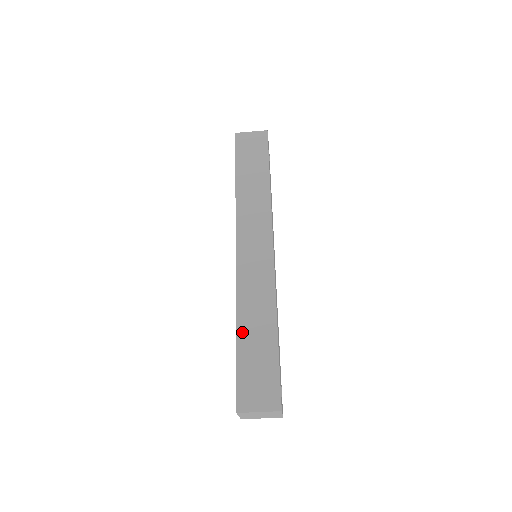
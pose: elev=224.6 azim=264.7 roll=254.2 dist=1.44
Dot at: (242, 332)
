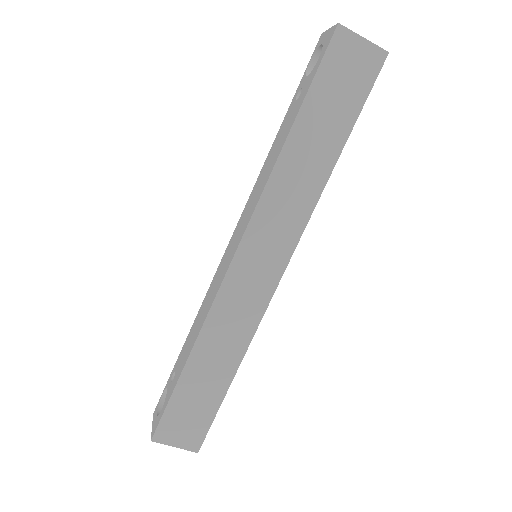
Dot at: (194, 364)
